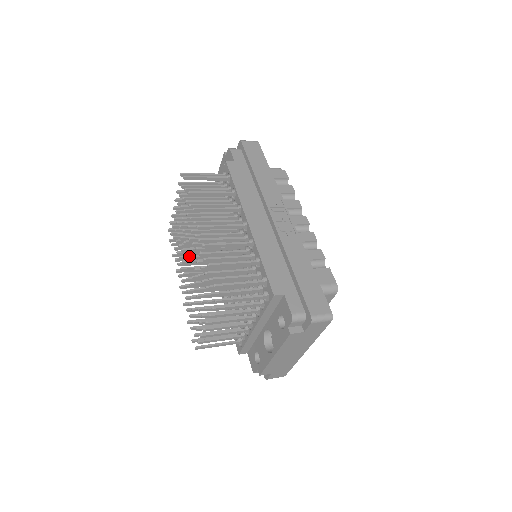
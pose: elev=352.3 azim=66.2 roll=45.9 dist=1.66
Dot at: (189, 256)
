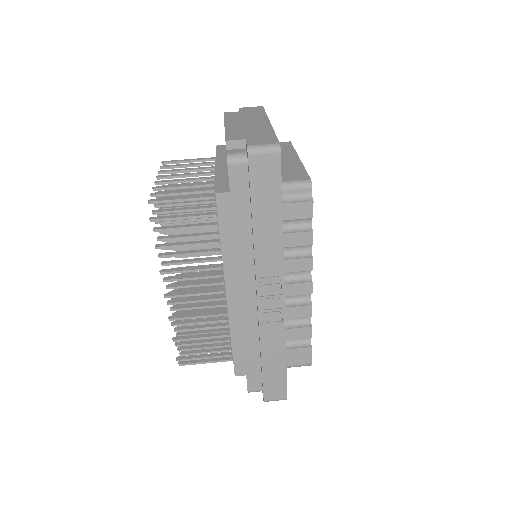
Dot at: occluded
